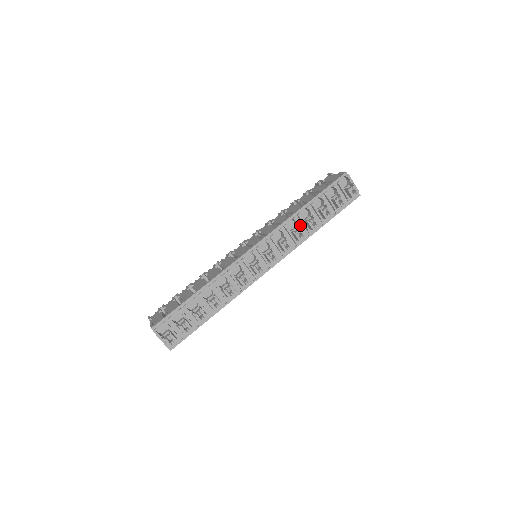
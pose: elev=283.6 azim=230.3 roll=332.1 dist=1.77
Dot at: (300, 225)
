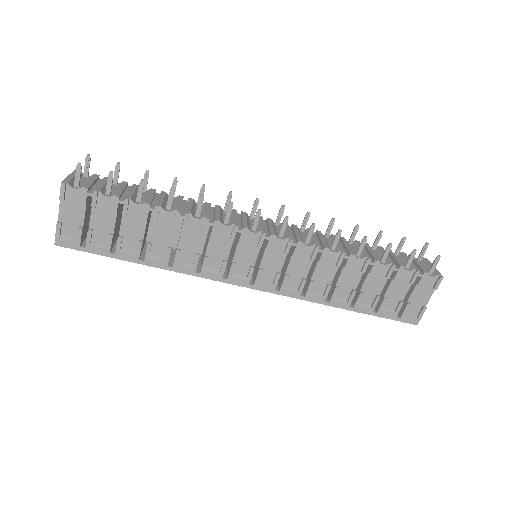
Dot at: occluded
